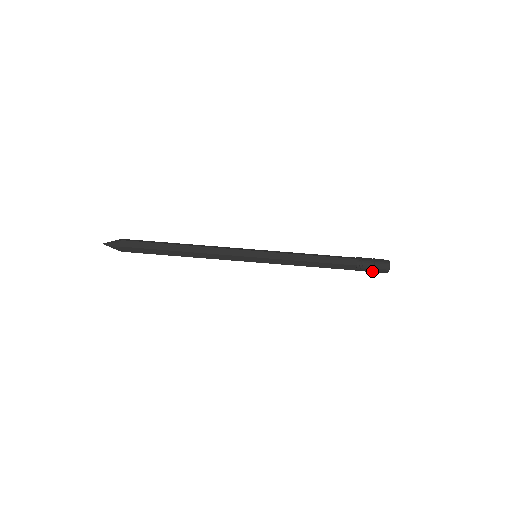
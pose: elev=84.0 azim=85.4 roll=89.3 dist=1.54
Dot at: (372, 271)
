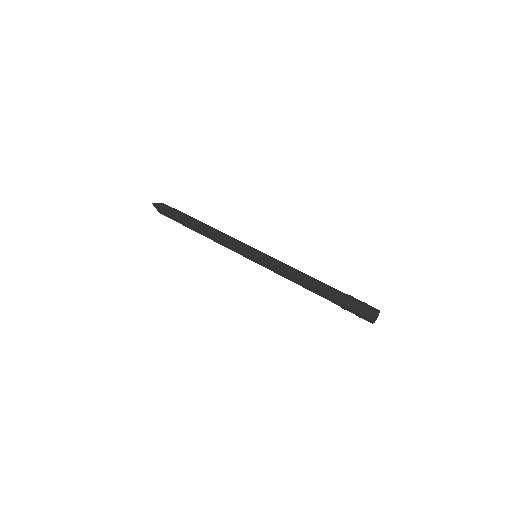
Dot at: (358, 308)
